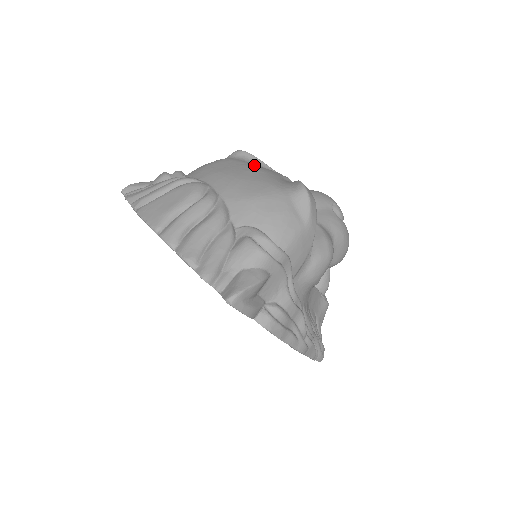
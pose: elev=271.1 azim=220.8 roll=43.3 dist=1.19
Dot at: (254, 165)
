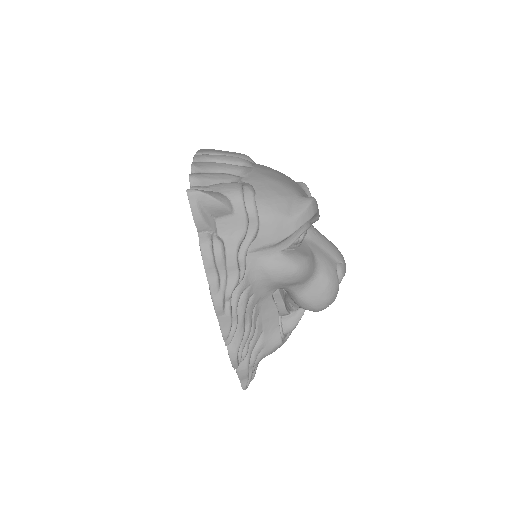
Dot at: occluded
